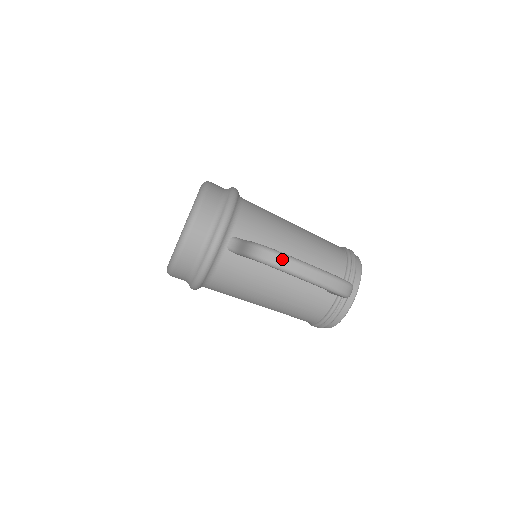
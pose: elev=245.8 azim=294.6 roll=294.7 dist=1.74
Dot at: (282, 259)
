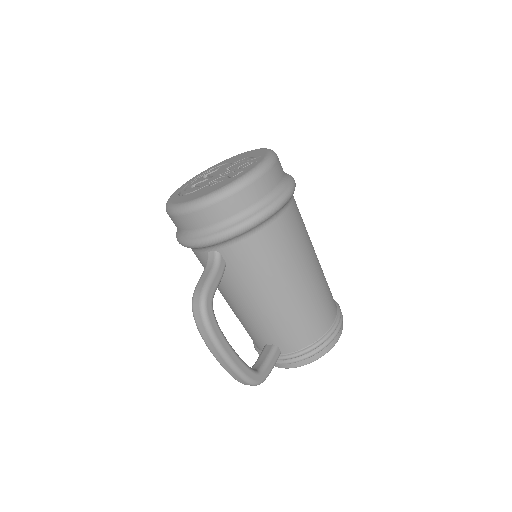
Dot at: (205, 332)
